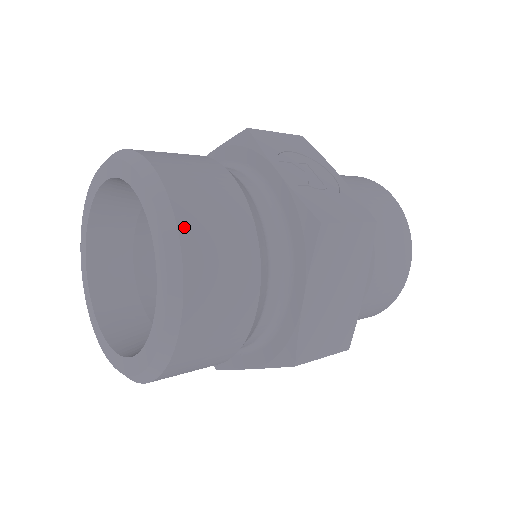
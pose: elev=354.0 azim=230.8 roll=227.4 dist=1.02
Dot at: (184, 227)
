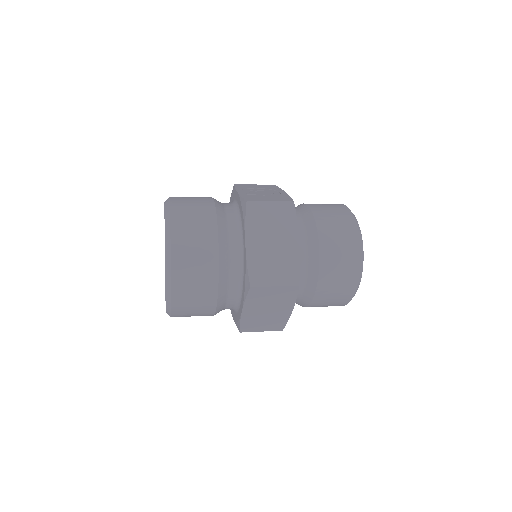
Dot at: (174, 211)
